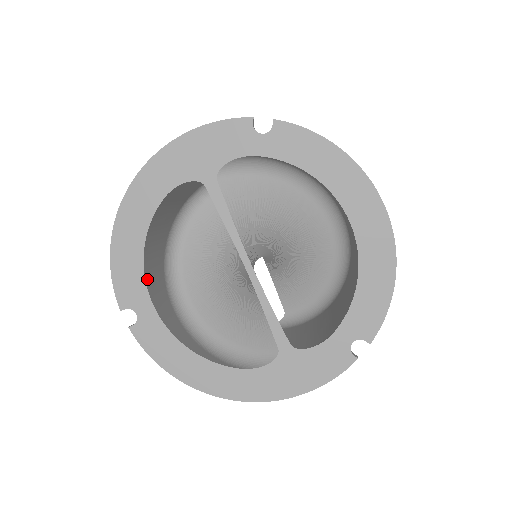
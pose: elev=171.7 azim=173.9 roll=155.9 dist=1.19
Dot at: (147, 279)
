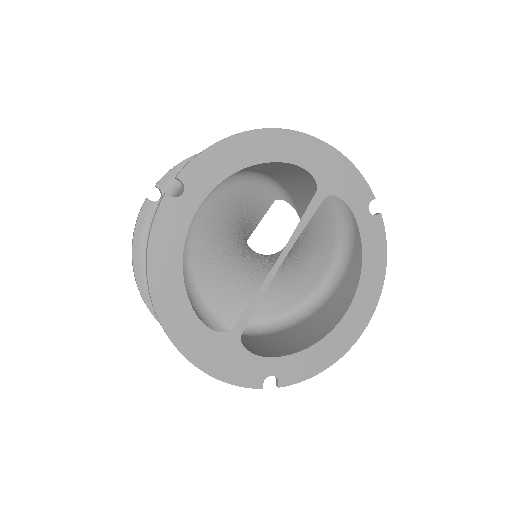
Dot at: (216, 185)
